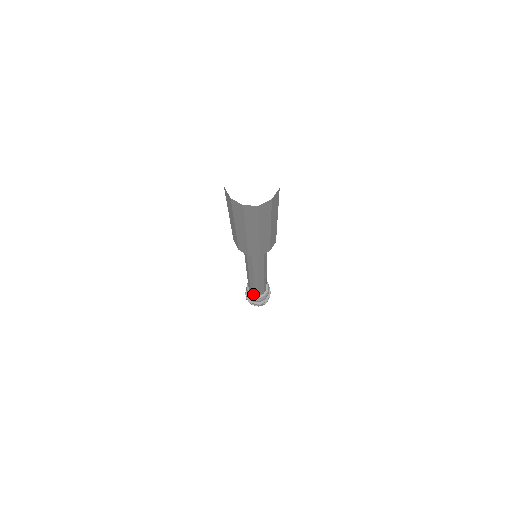
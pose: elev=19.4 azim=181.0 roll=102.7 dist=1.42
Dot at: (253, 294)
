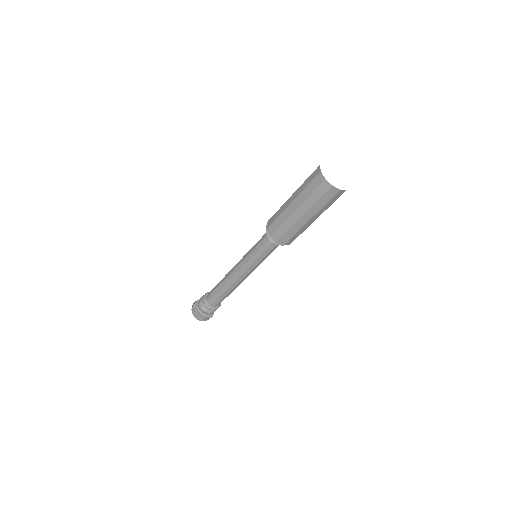
Dot at: (207, 301)
